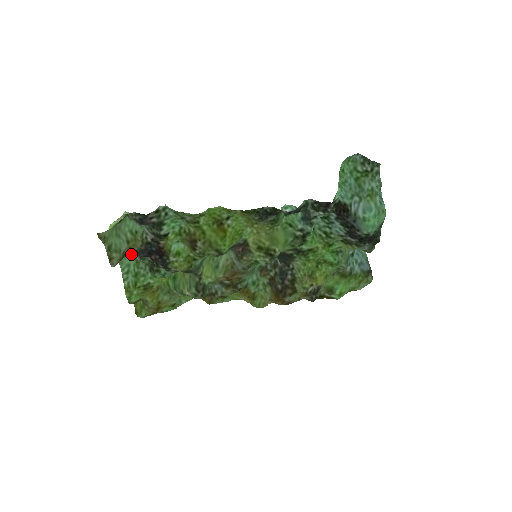
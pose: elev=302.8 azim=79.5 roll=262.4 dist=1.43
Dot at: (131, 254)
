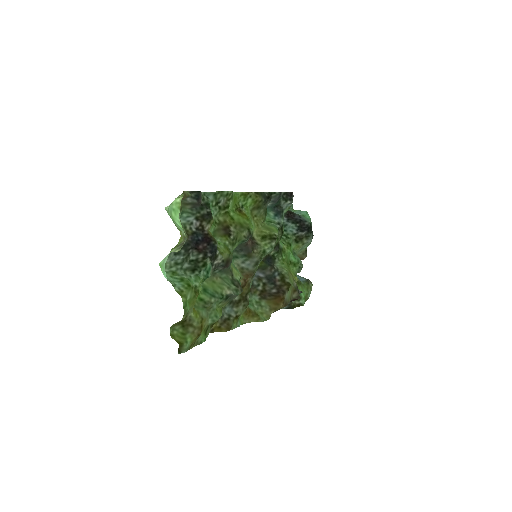
Dot at: (173, 256)
